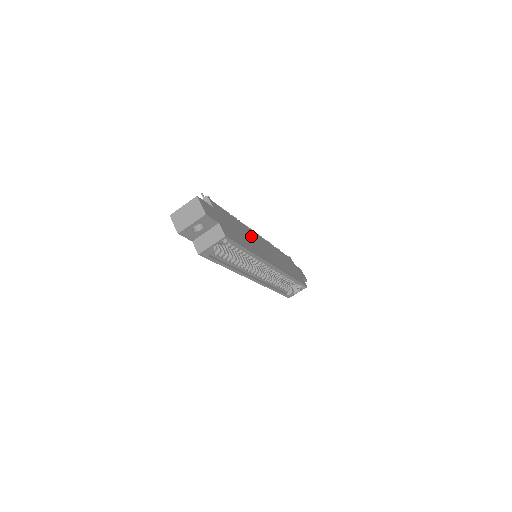
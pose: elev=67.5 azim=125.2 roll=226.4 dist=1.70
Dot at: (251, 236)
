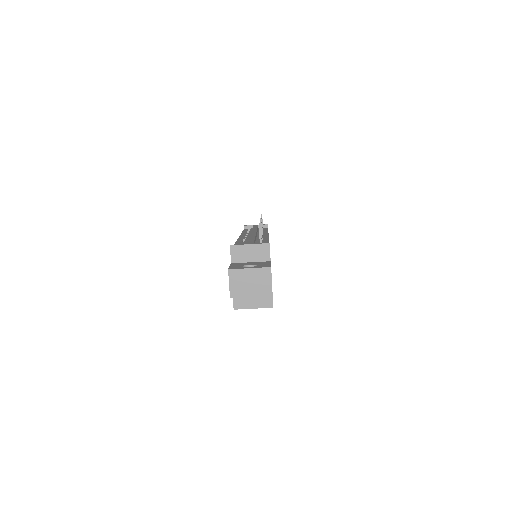
Dot at: occluded
